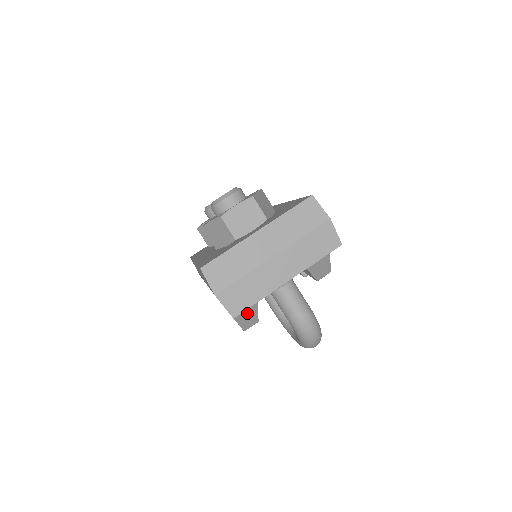
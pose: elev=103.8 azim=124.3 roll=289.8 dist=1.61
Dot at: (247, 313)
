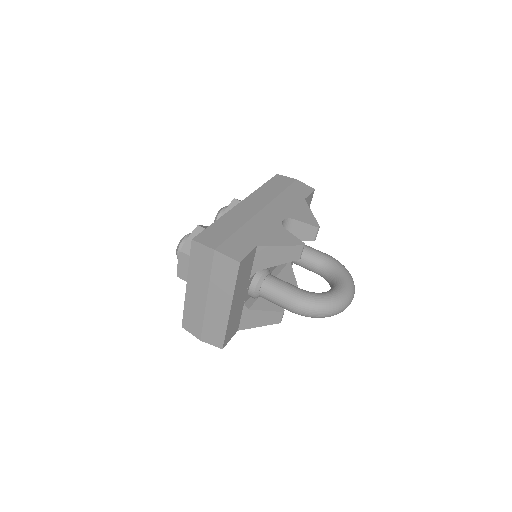
Dot at: (259, 318)
